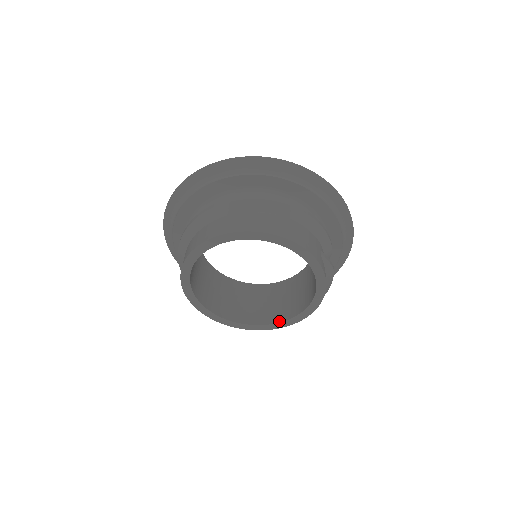
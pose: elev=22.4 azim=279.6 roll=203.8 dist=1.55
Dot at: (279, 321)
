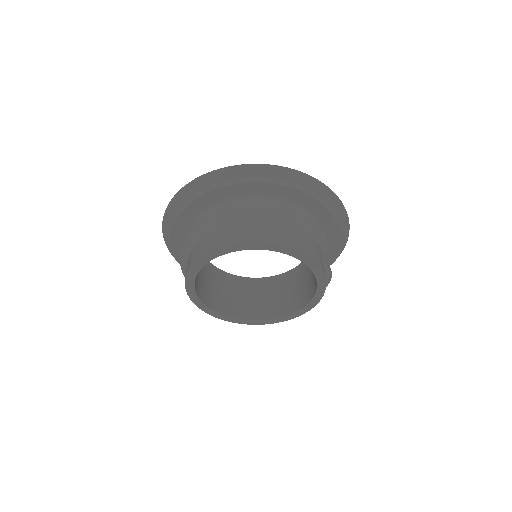
Dot at: (273, 318)
